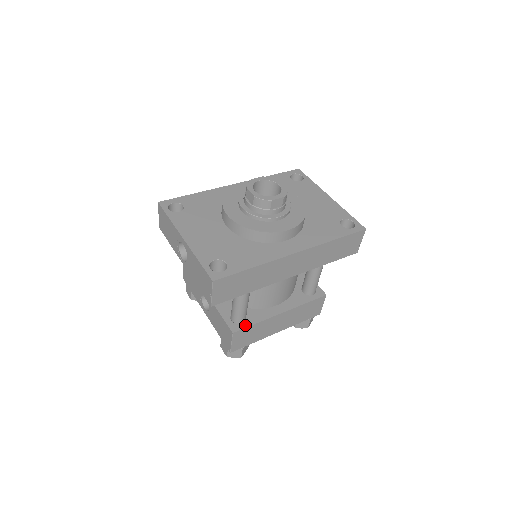
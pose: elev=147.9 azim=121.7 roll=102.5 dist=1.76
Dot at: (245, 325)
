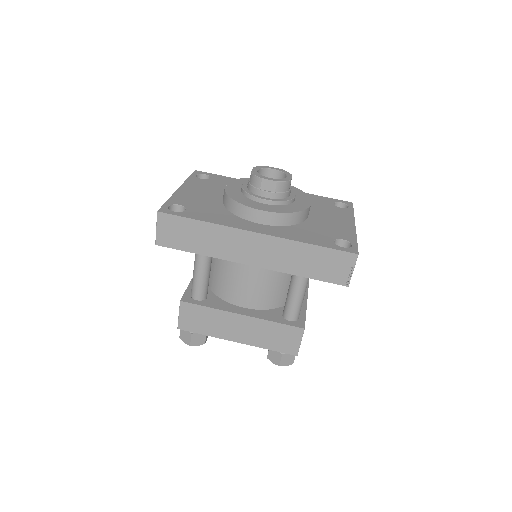
Dot at: (197, 302)
